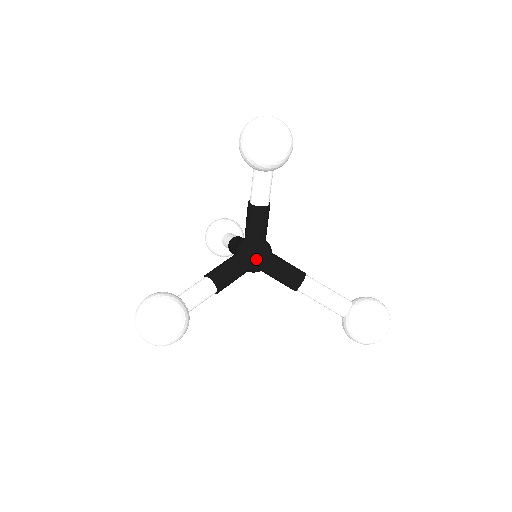
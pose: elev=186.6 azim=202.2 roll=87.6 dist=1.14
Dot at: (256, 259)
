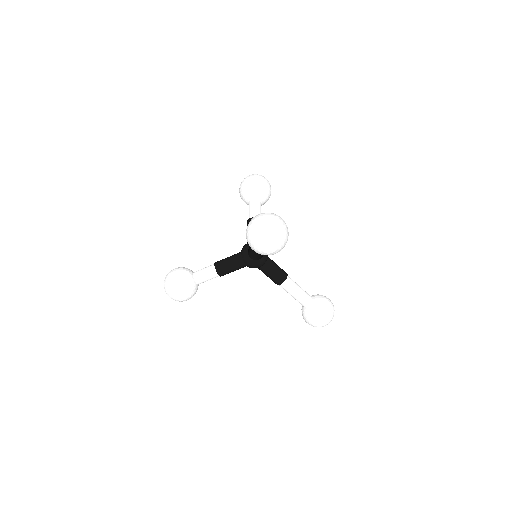
Dot at: (251, 267)
